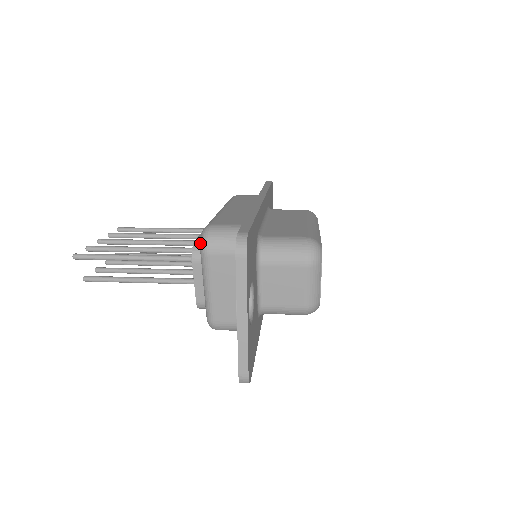
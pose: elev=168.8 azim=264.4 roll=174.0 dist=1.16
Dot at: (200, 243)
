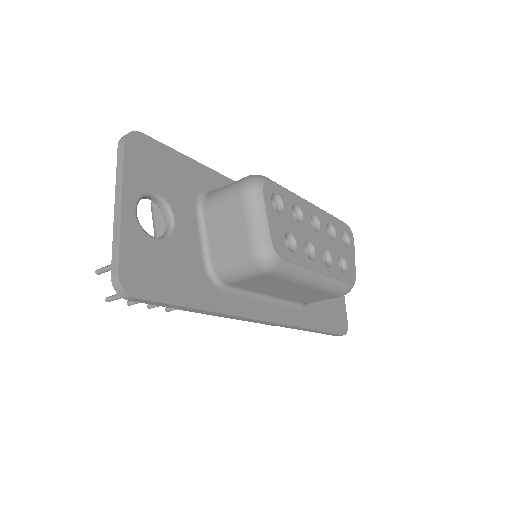
Dot at: occluded
